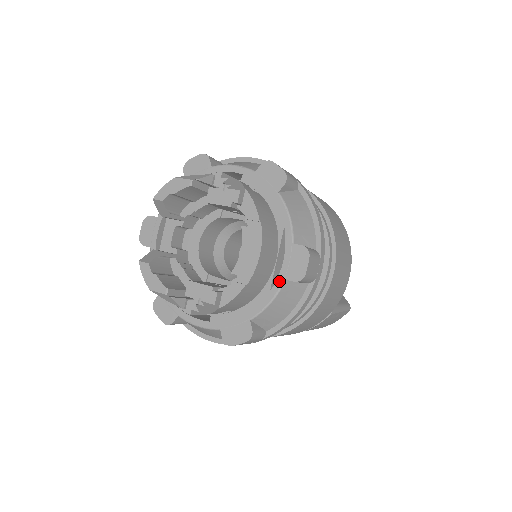
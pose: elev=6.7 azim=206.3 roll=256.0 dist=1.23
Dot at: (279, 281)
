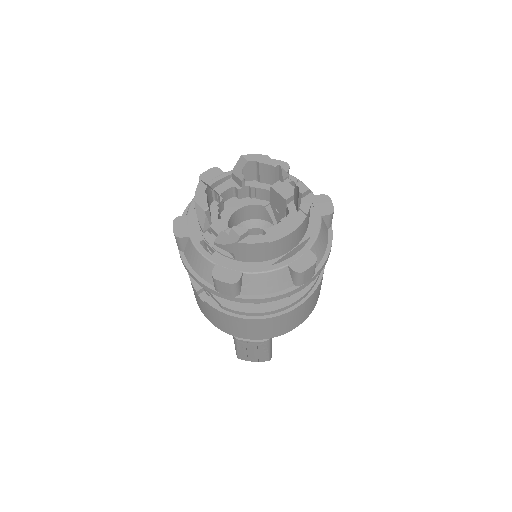
Dot at: (283, 263)
